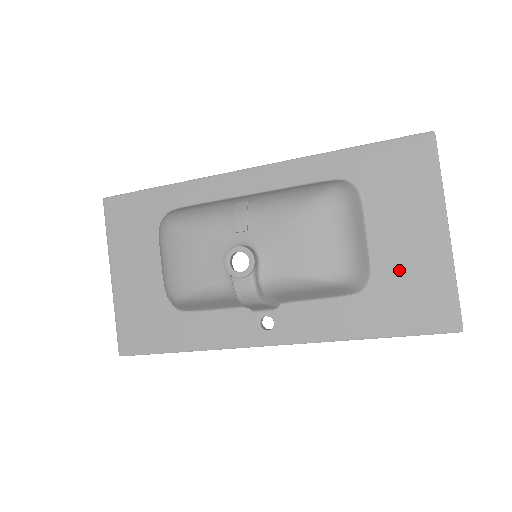
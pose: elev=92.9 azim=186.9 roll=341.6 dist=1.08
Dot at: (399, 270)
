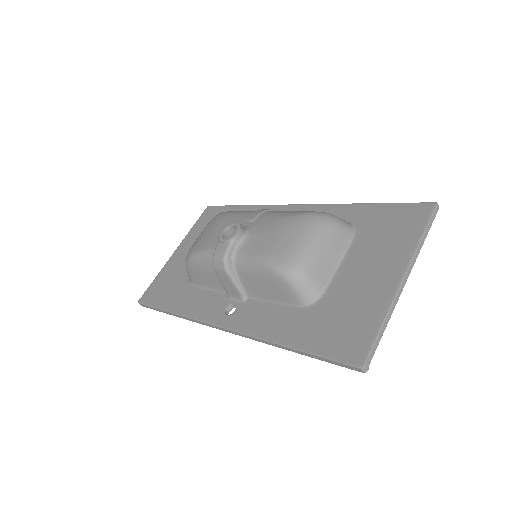
Dot at: (345, 298)
